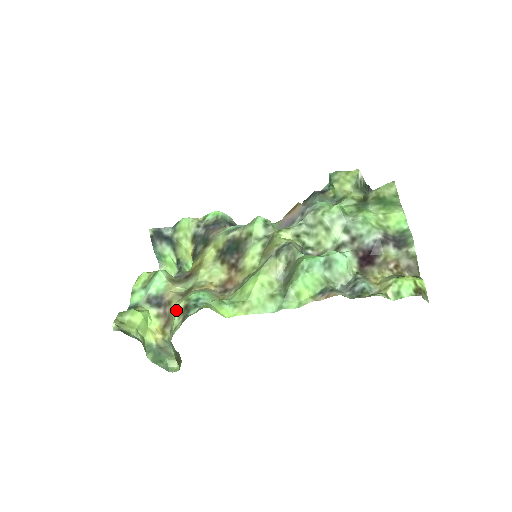
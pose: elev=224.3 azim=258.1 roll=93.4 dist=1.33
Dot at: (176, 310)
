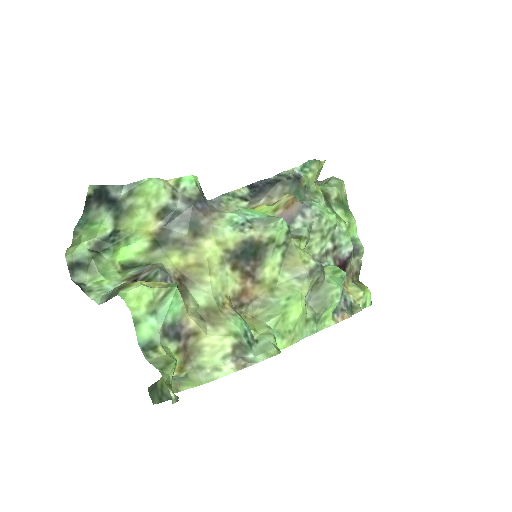
Dot at: (219, 348)
